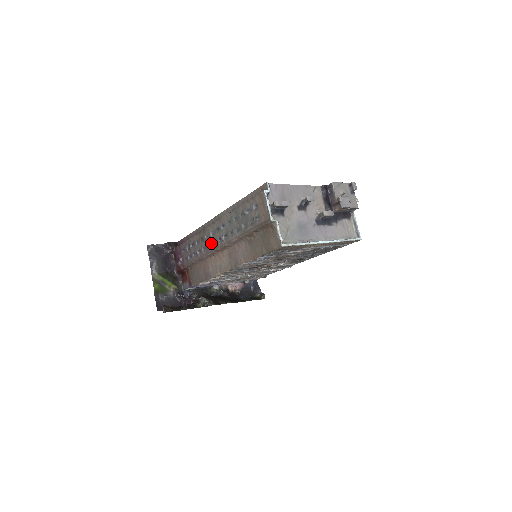
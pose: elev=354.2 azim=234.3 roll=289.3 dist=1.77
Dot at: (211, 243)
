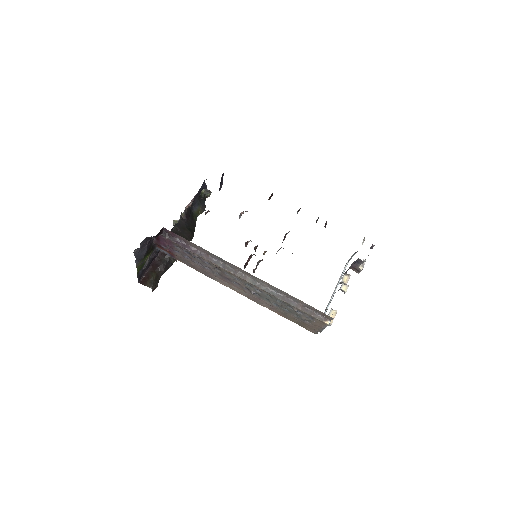
Dot at: (232, 281)
